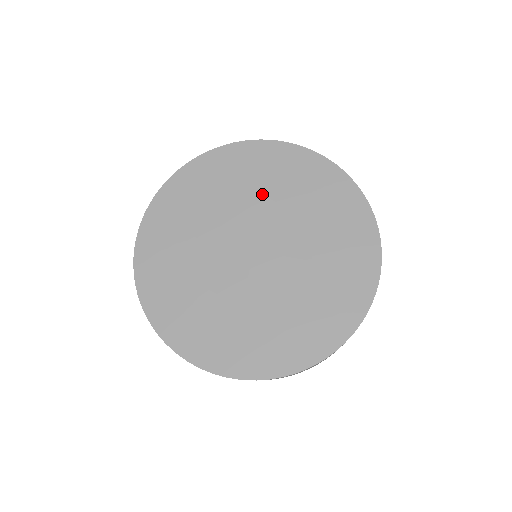
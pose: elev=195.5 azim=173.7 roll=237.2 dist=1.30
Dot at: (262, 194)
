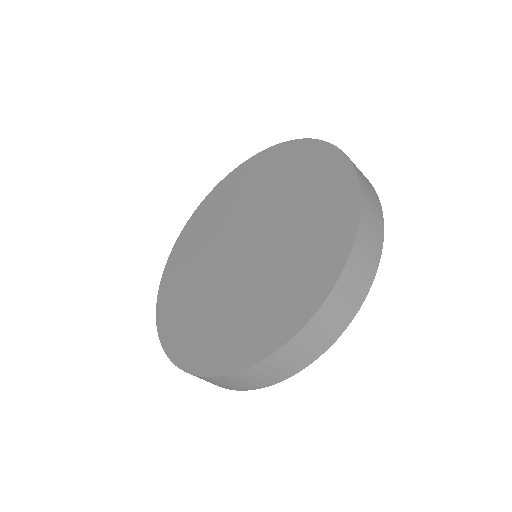
Dot at: (287, 198)
